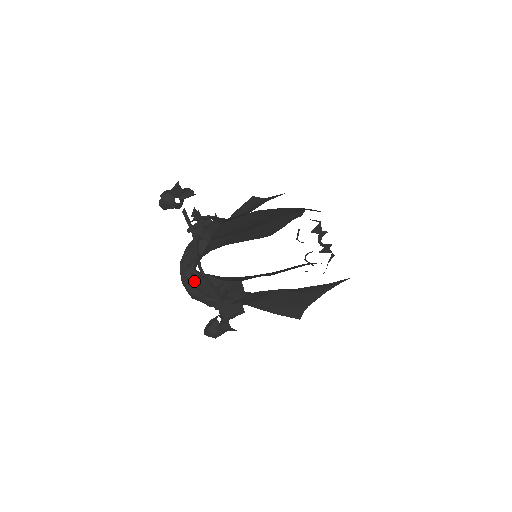
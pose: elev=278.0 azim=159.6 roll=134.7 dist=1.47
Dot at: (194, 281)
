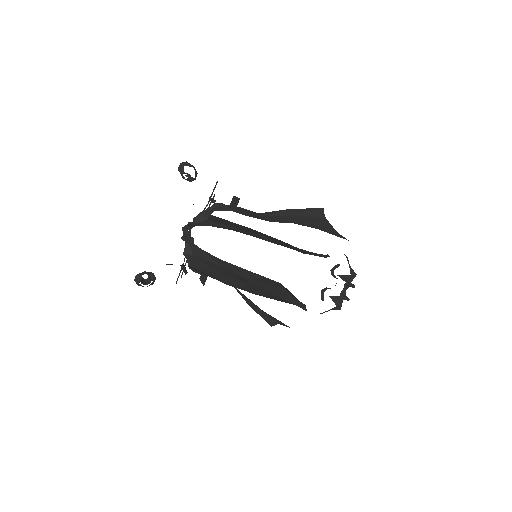
Dot at: (189, 236)
